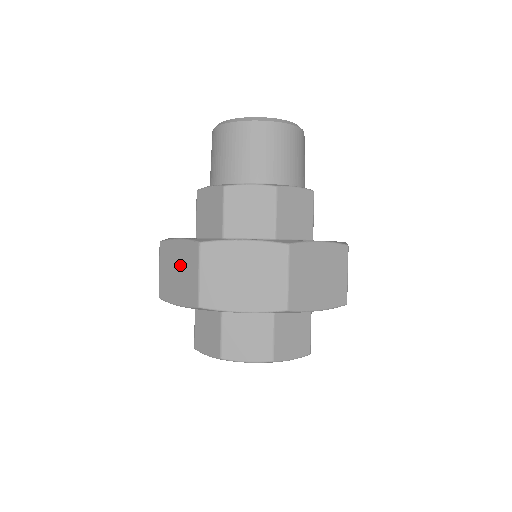
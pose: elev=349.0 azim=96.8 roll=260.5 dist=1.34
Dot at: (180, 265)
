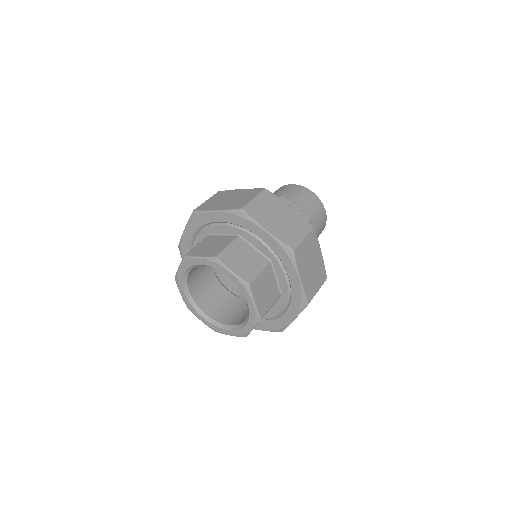
Dot at: occluded
